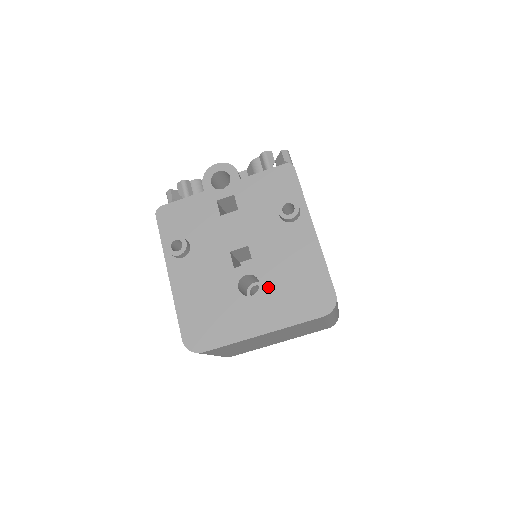
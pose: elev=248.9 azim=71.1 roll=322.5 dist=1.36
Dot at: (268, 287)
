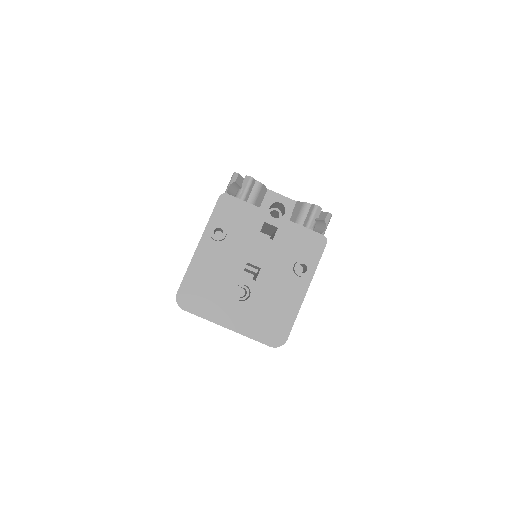
Dot at: (253, 303)
